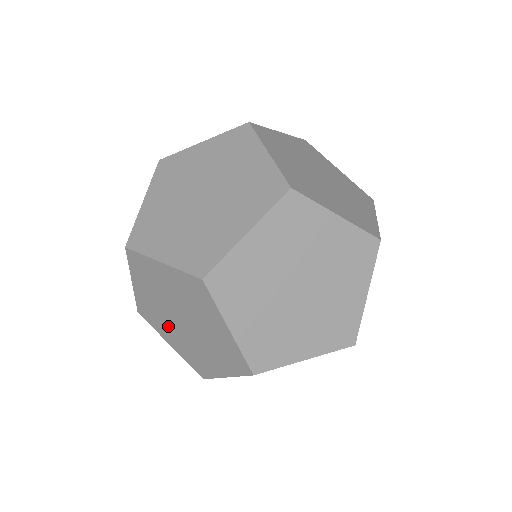
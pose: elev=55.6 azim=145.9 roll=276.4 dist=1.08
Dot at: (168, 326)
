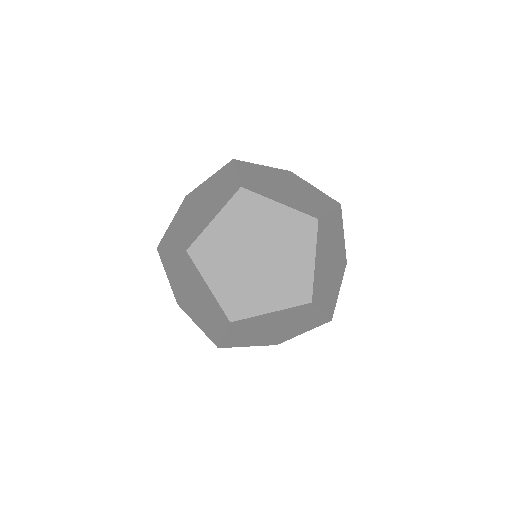
Dot at: occluded
